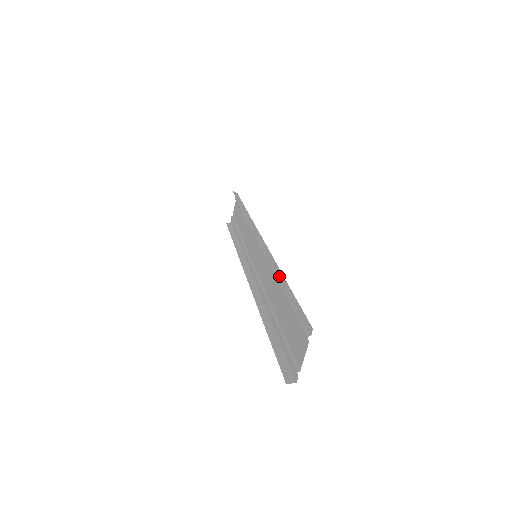
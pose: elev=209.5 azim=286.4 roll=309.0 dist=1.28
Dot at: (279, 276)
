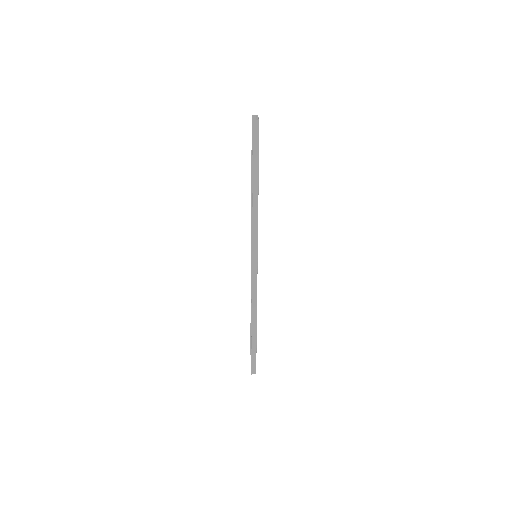
Dot at: (253, 330)
